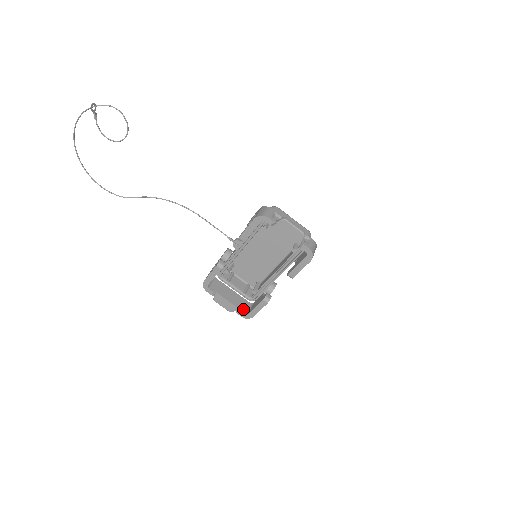
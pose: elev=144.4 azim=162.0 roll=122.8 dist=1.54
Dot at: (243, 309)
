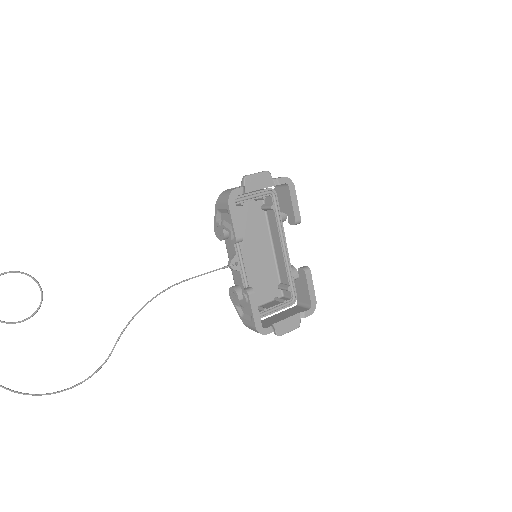
Dot at: (302, 310)
